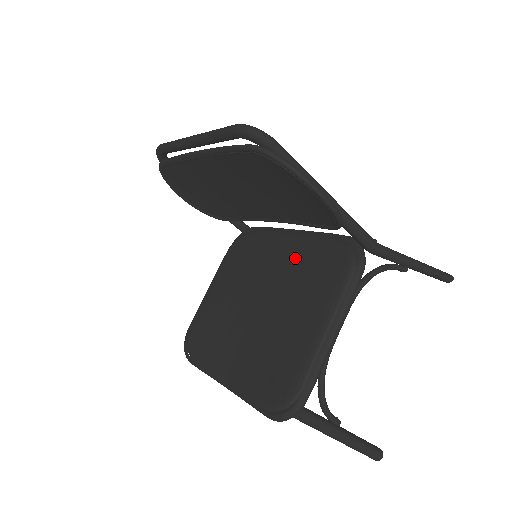
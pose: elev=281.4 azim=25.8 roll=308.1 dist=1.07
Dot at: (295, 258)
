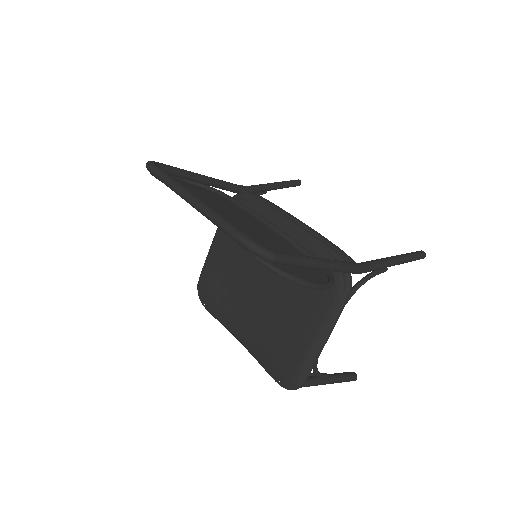
Dot at: occluded
